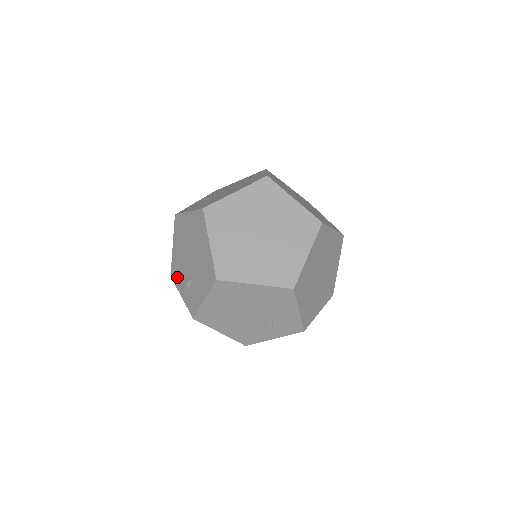
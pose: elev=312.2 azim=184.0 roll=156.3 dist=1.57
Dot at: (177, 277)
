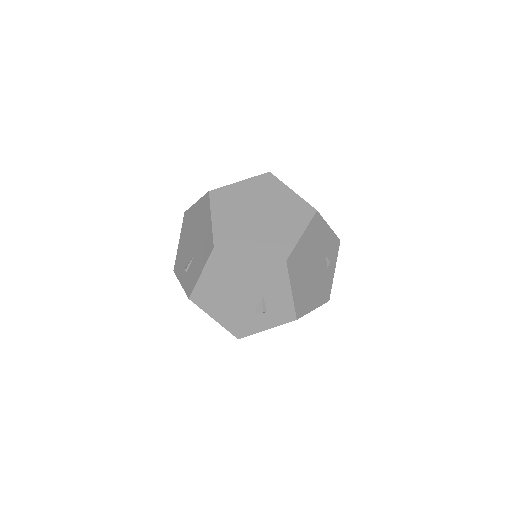
Dot at: (246, 327)
